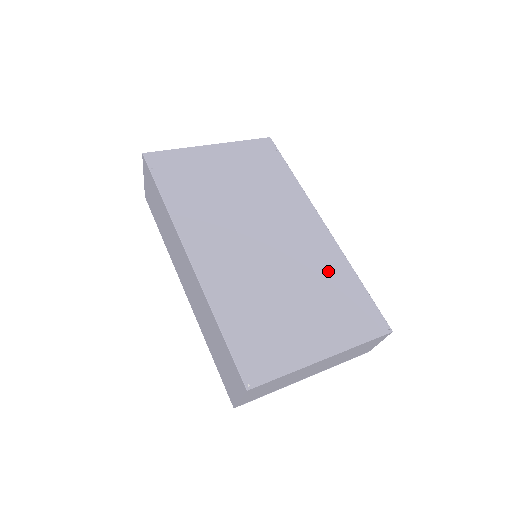
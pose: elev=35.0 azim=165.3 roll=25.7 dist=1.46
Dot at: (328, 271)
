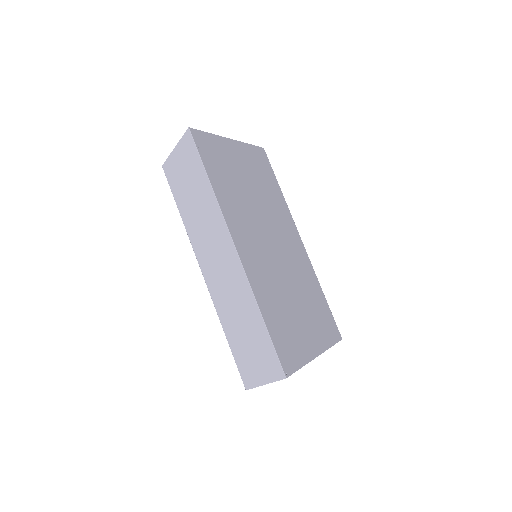
Dot at: (309, 283)
